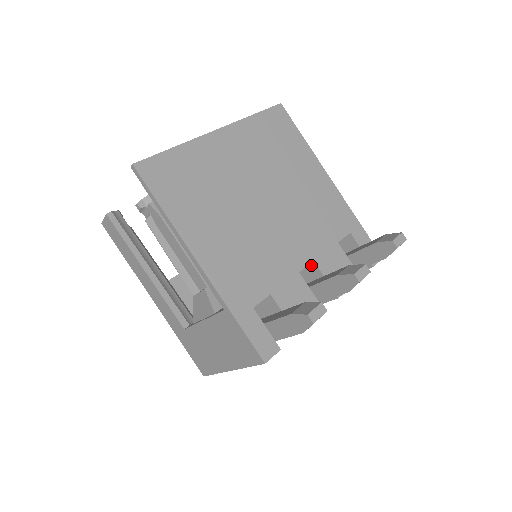
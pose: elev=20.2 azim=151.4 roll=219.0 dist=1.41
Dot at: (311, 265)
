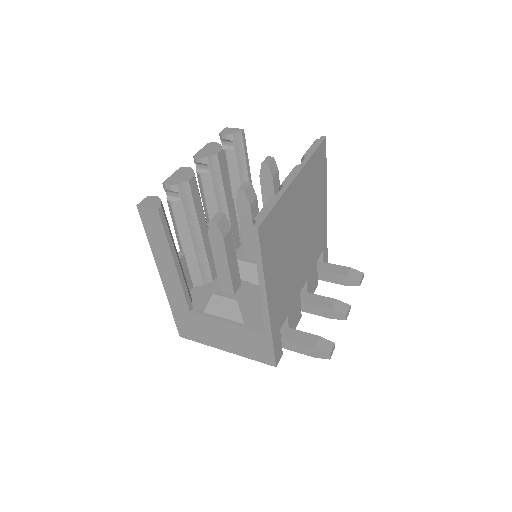
Dot at: occluded
